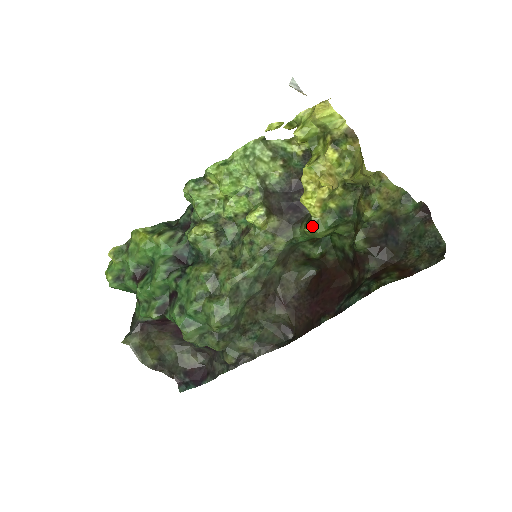
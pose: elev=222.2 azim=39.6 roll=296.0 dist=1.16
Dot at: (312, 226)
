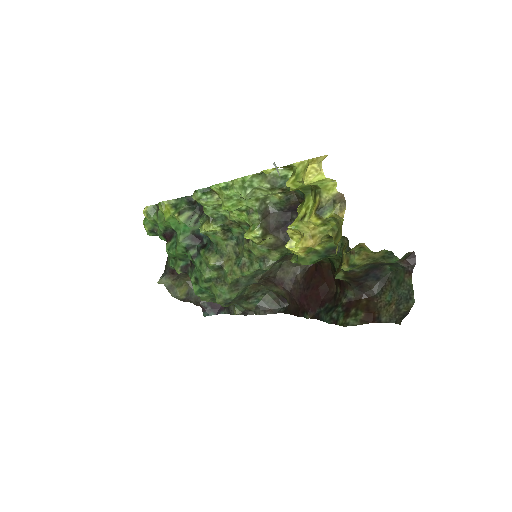
Dot at: (297, 261)
